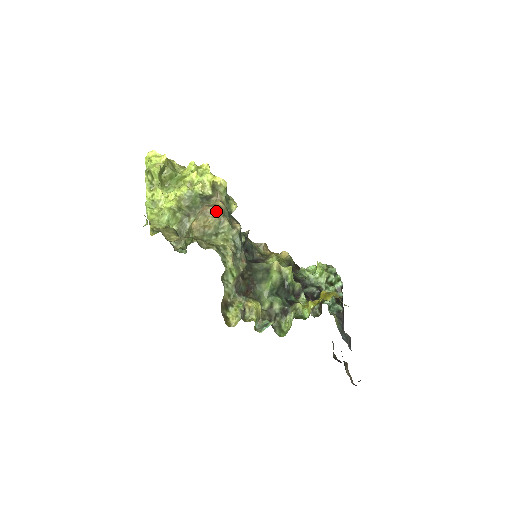
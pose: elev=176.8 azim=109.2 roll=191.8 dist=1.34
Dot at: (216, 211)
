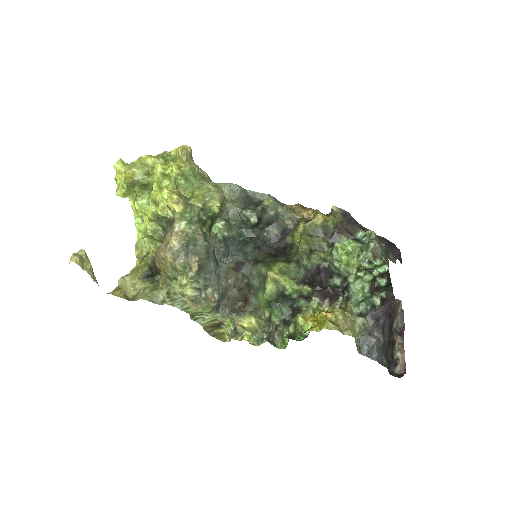
Dot at: (166, 257)
